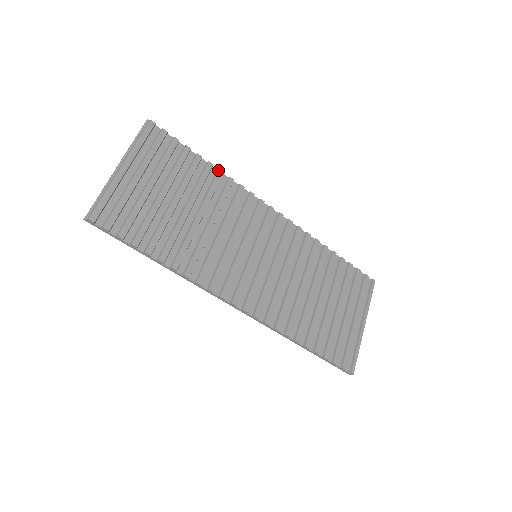
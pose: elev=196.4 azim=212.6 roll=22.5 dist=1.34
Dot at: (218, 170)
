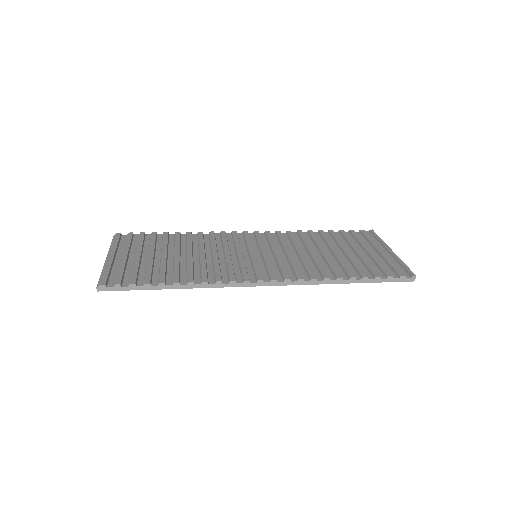
Dot at: (186, 233)
